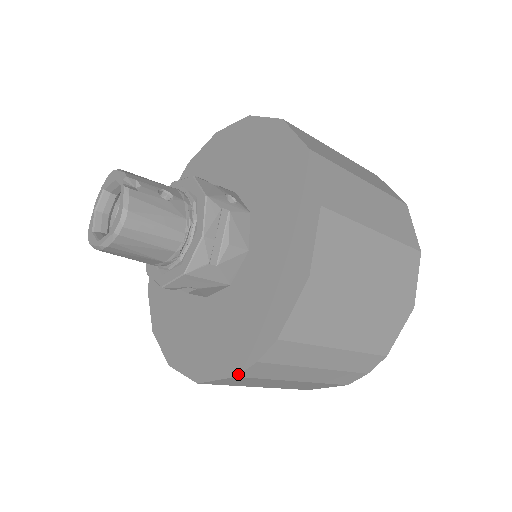
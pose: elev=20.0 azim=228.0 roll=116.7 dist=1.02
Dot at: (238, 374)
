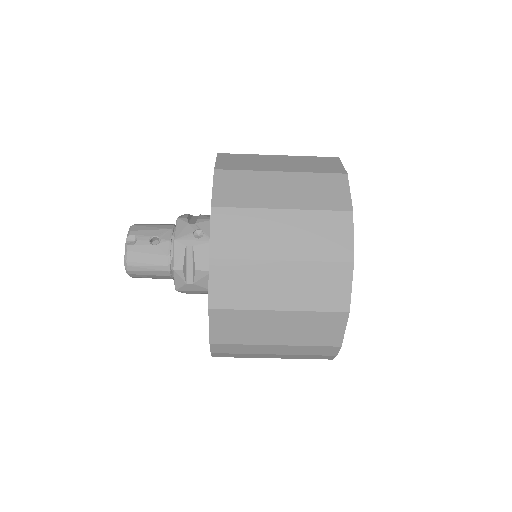
Dot at: occluded
